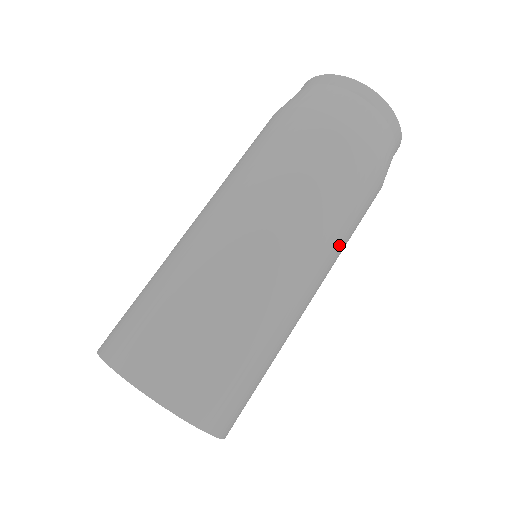
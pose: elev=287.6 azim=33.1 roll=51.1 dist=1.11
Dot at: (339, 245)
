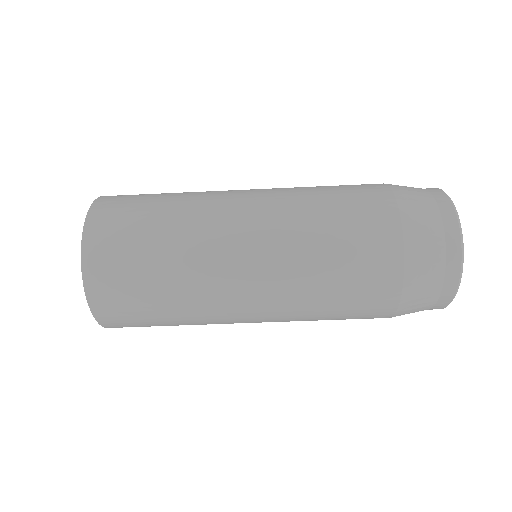
Dot at: occluded
